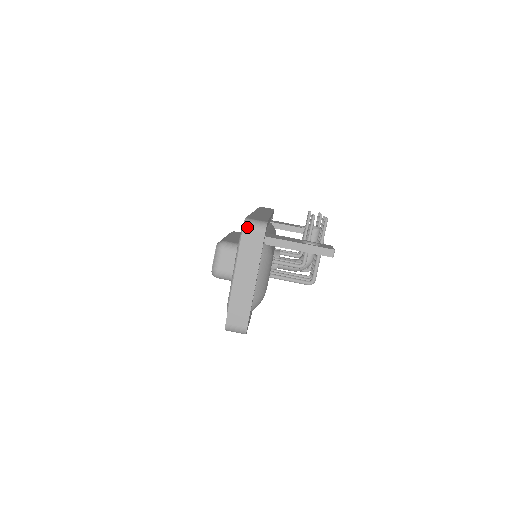
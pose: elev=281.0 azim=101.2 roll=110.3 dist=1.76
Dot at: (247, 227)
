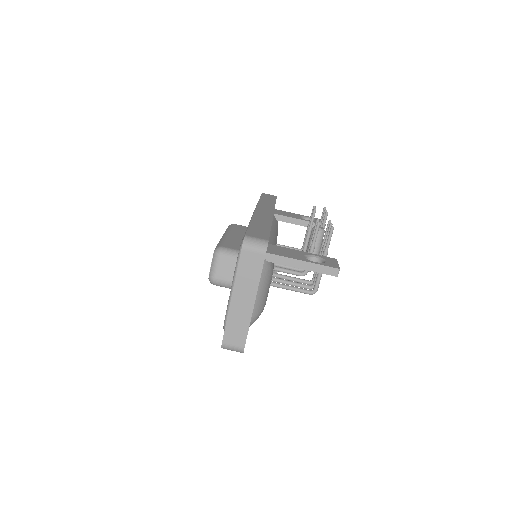
Dot at: (246, 247)
